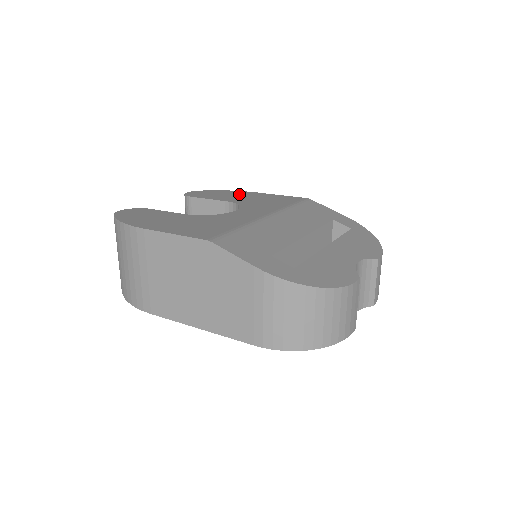
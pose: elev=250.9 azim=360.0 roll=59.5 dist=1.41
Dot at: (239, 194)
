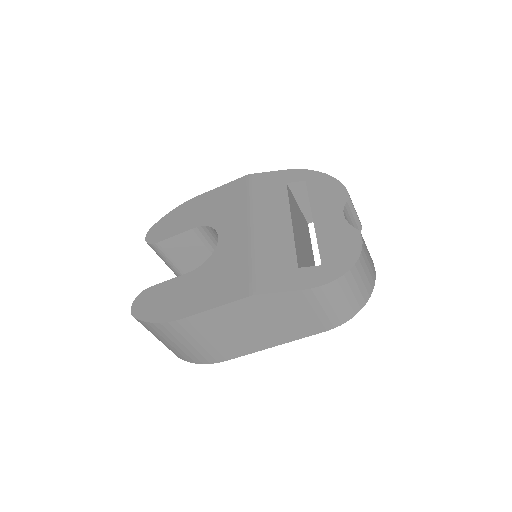
Dot at: (190, 209)
